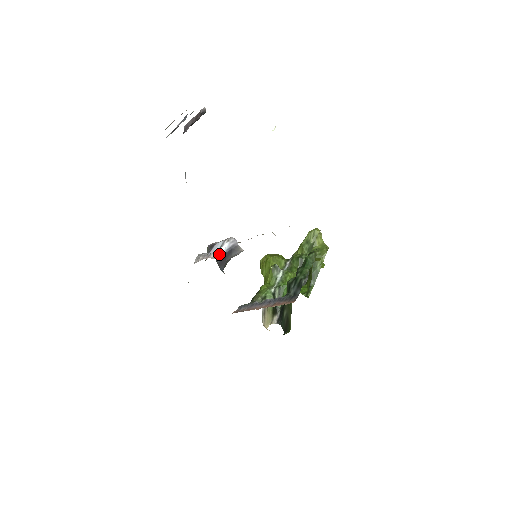
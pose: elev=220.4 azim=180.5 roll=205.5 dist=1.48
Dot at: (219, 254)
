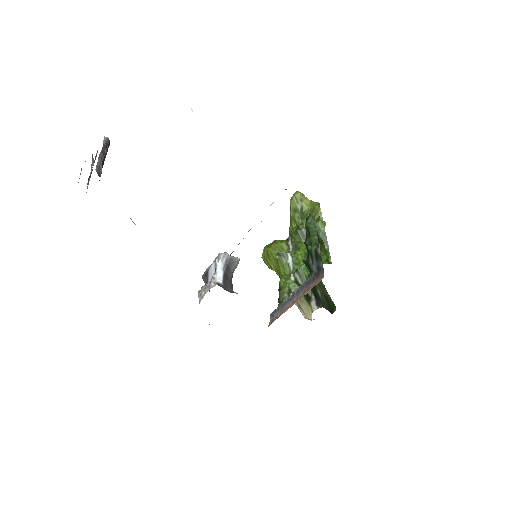
Dot at: (218, 278)
